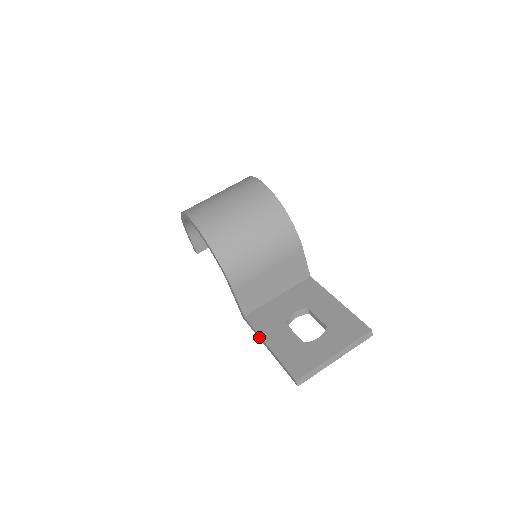
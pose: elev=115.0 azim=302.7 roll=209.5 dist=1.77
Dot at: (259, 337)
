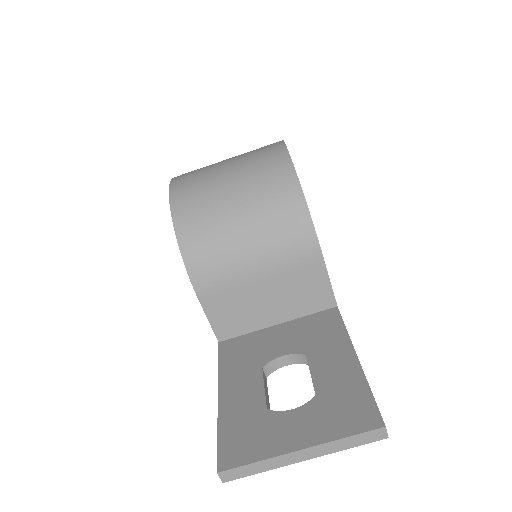
Dot at: occluded
